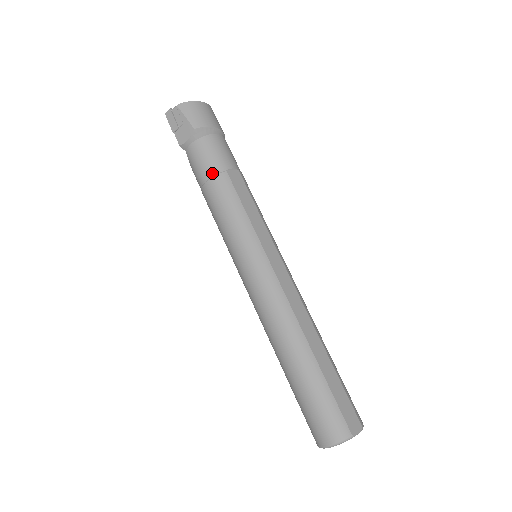
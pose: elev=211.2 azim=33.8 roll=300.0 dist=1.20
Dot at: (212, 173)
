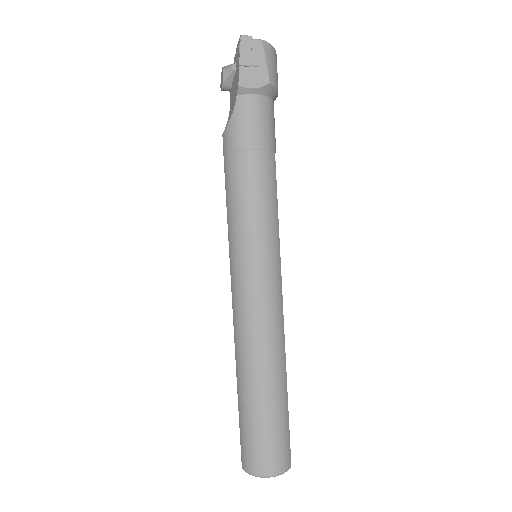
Dot at: (264, 145)
